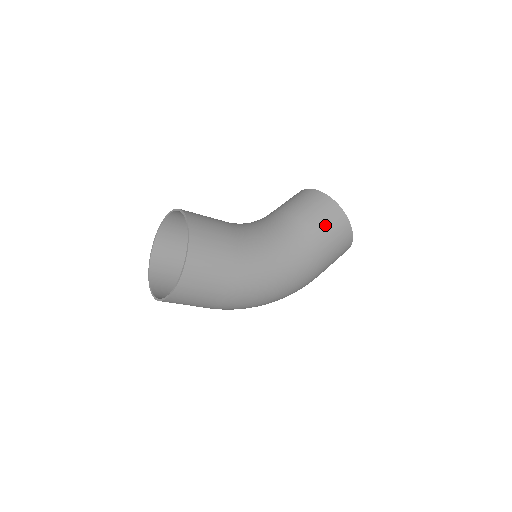
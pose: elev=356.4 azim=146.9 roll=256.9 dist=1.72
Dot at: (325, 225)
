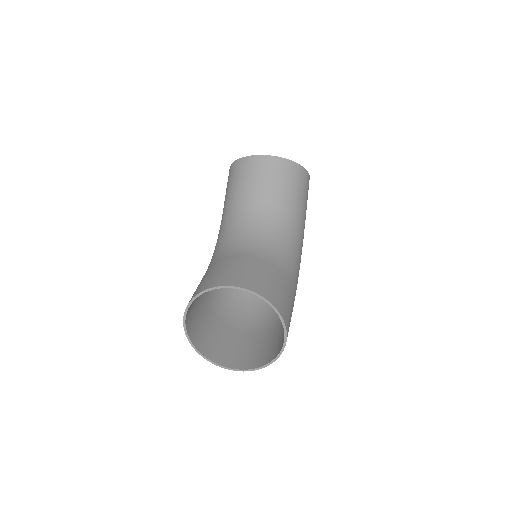
Dot at: (304, 197)
